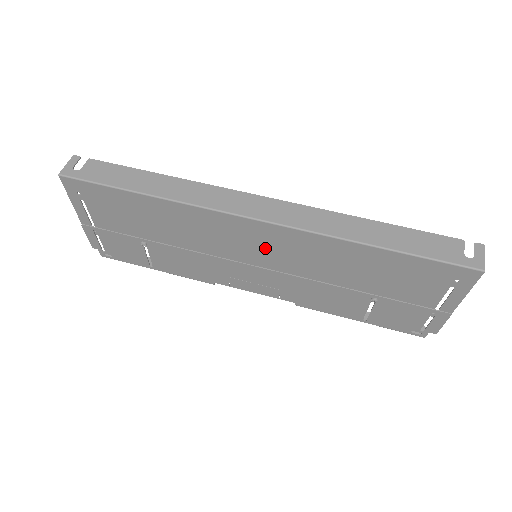
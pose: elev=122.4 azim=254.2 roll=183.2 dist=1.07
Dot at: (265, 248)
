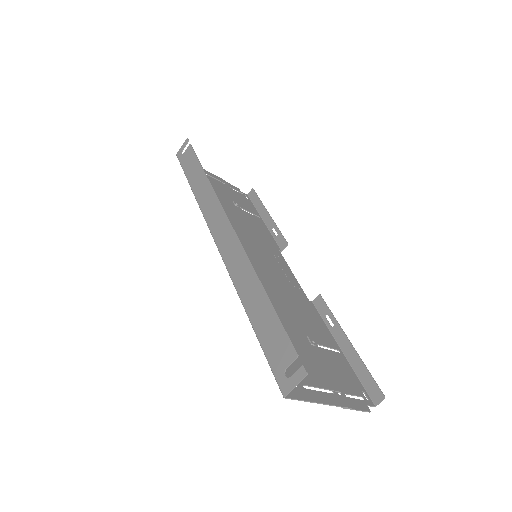
Dot at: occluded
